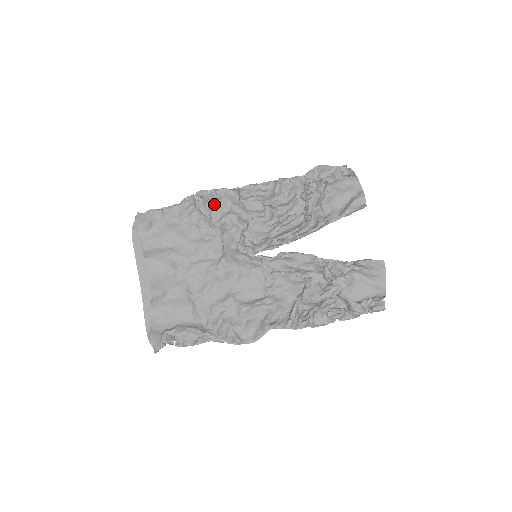
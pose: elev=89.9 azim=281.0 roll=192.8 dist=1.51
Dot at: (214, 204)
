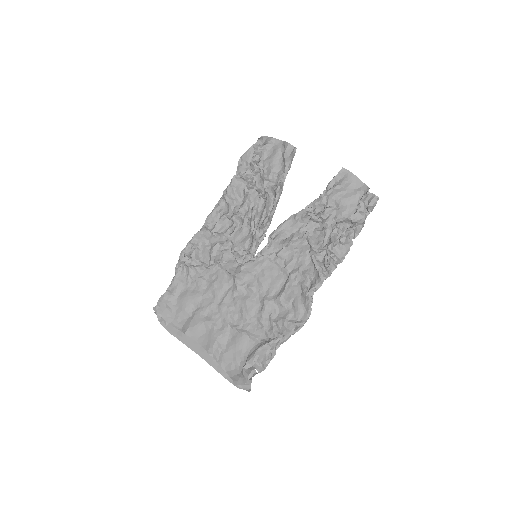
Dot at: (197, 252)
